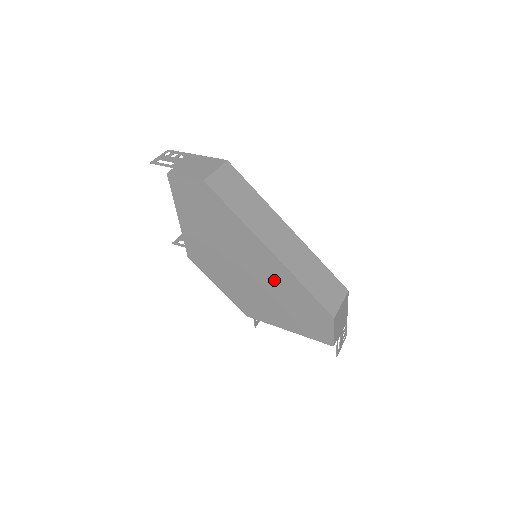
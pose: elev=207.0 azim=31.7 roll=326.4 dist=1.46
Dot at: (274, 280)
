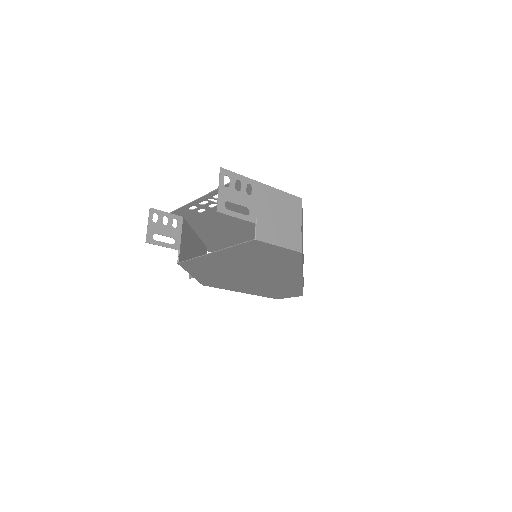
Dot at: (277, 284)
